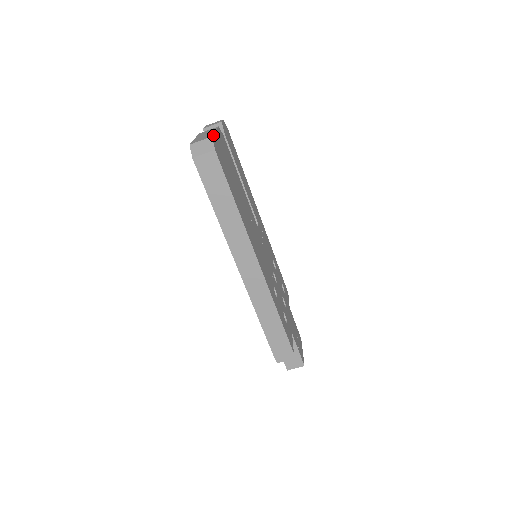
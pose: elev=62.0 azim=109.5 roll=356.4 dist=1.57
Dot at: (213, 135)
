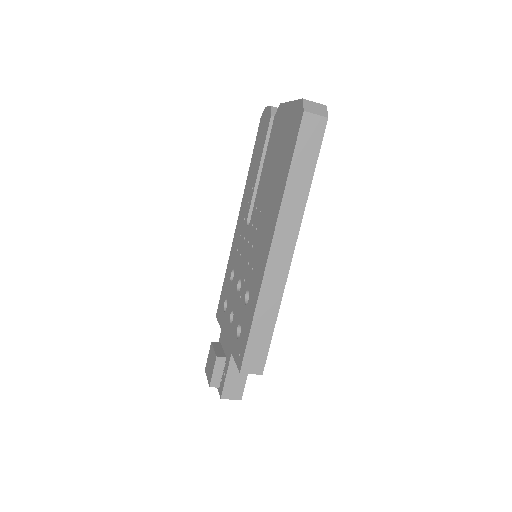
Dot at: occluded
